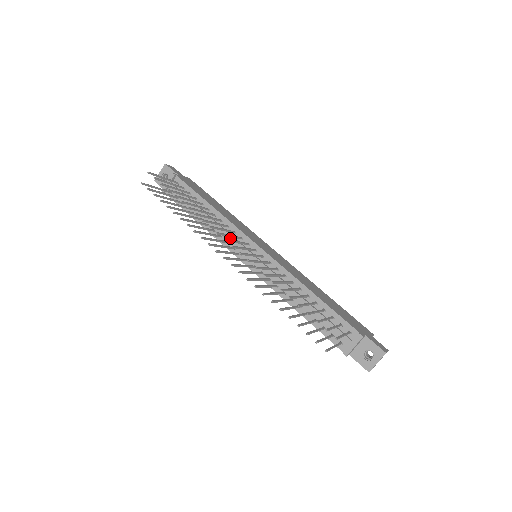
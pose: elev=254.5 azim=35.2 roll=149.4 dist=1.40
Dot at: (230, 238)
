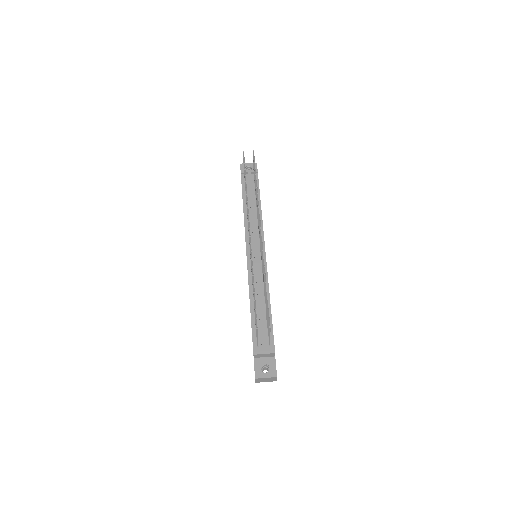
Dot at: (254, 231)
